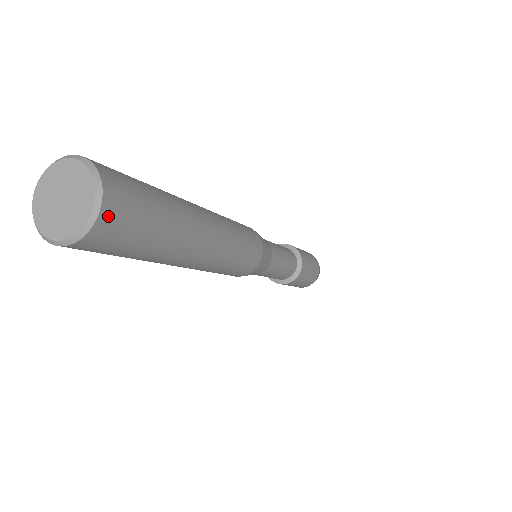
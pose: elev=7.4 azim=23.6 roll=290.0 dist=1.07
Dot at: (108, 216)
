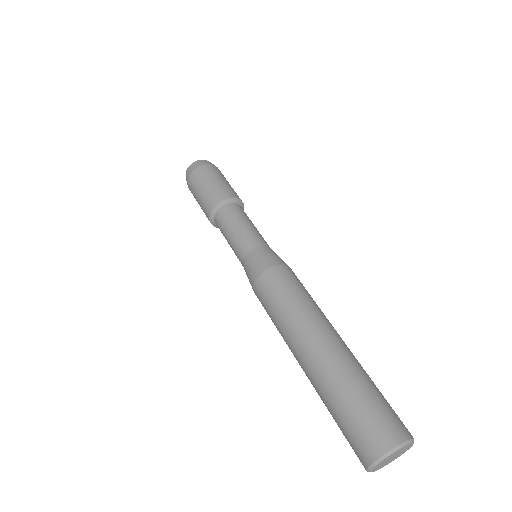
Dot at: occluded
